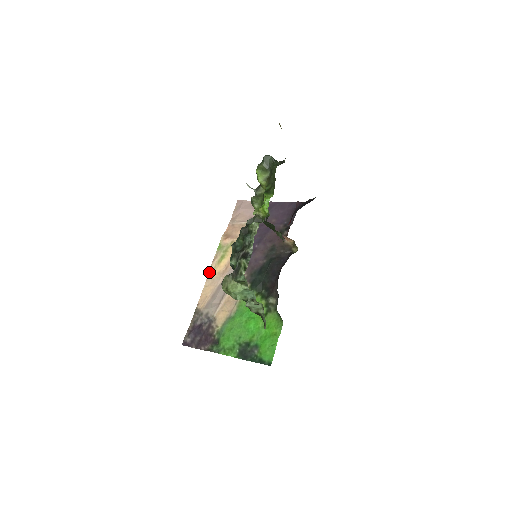
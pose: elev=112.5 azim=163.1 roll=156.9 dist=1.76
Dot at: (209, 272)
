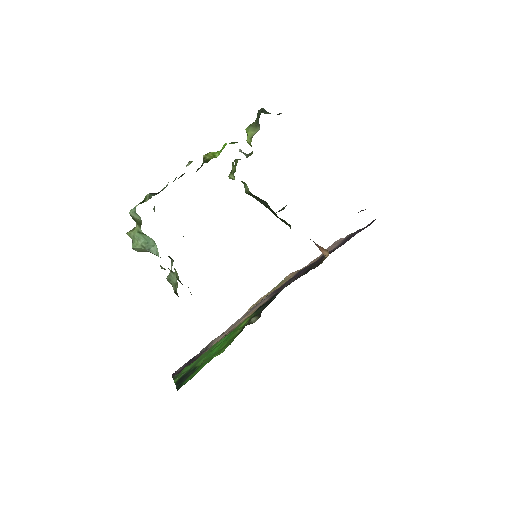
Dot at: (251, 306)
